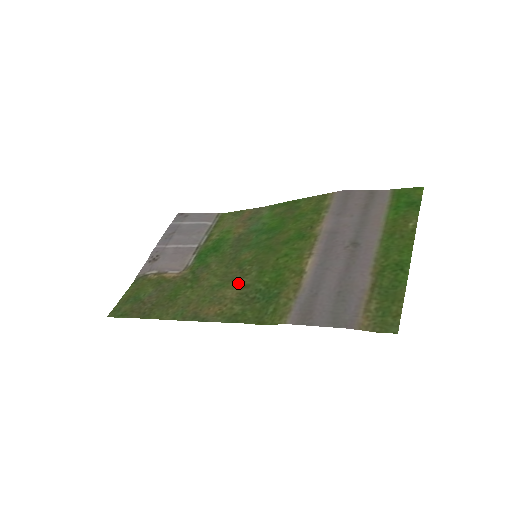
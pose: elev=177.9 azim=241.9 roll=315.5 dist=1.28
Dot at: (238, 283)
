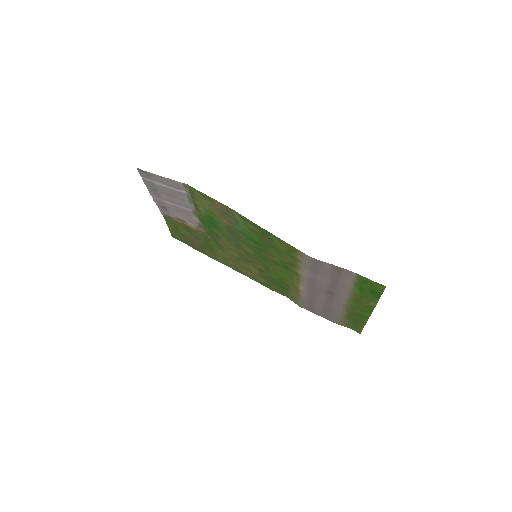
Dot at: (254, 266)
